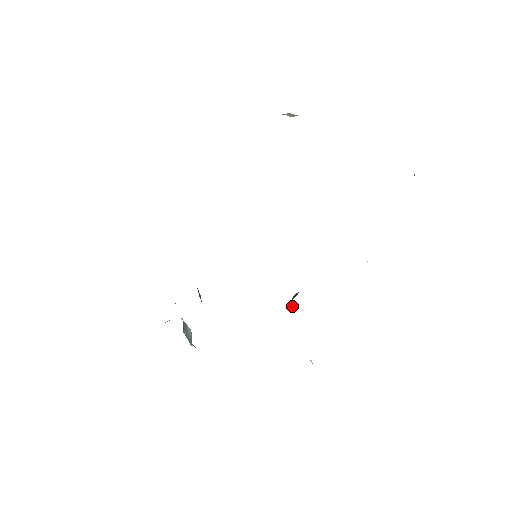
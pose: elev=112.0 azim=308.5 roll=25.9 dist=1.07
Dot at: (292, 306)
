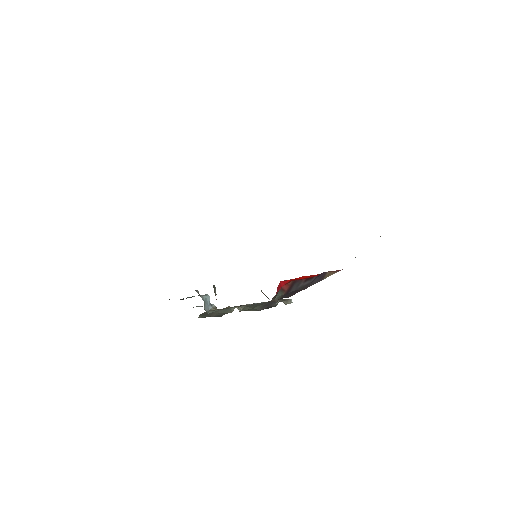
Dot at: (278, 290)
